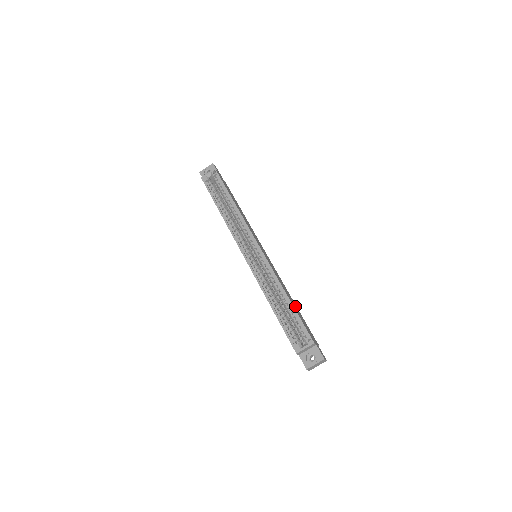
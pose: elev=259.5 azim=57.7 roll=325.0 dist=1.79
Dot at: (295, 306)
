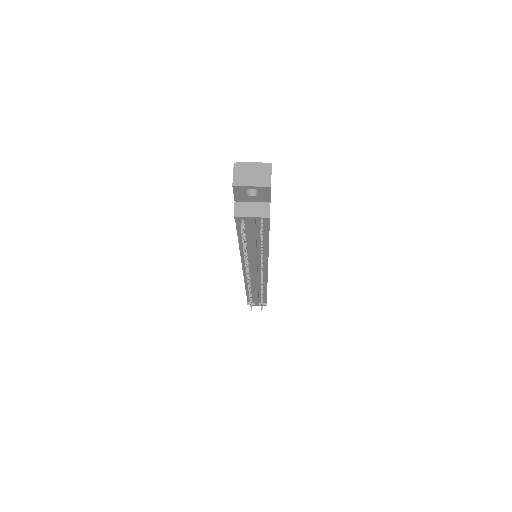
Dot at: occluded
